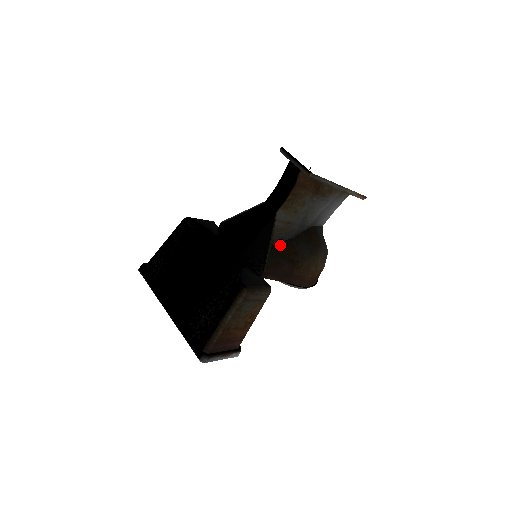
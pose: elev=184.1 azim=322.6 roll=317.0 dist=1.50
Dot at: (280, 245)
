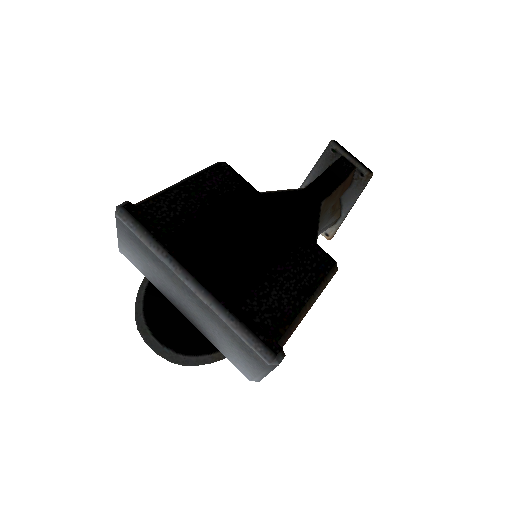
Dot at: occluded
